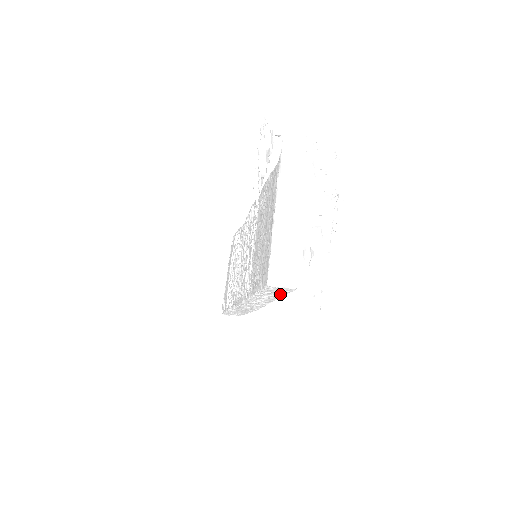
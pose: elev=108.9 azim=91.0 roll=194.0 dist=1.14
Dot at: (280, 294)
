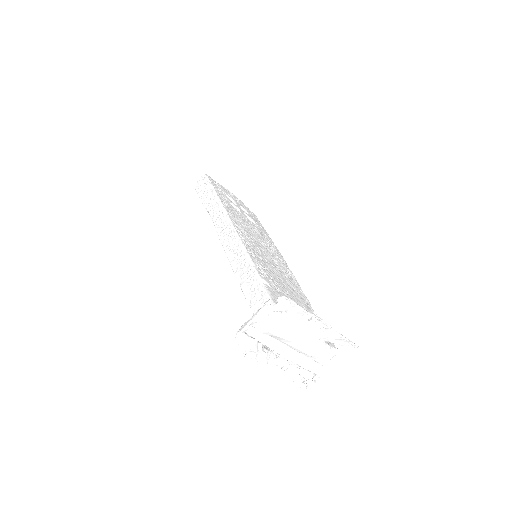
Dot at: occluded
